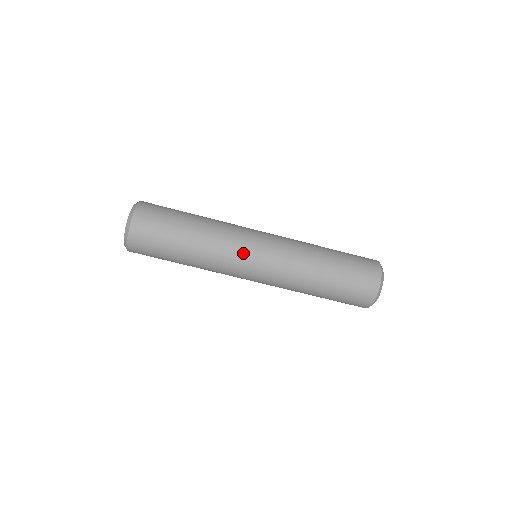
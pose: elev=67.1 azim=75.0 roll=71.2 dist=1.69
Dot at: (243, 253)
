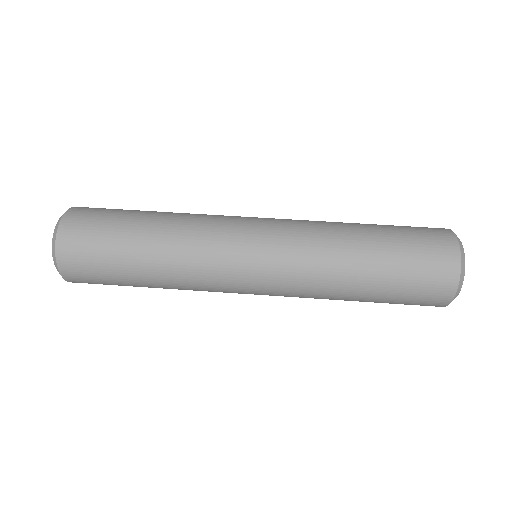
Dot at: occluded
